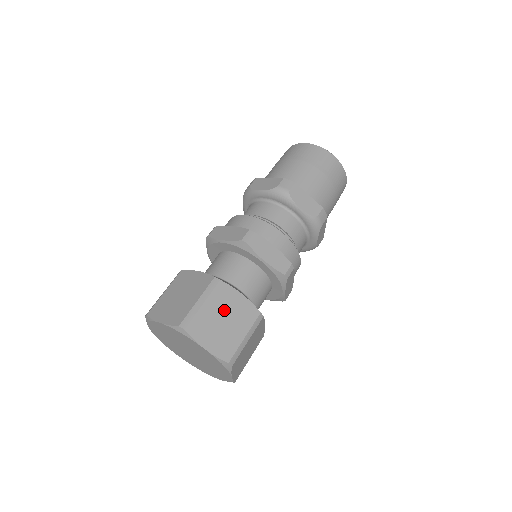
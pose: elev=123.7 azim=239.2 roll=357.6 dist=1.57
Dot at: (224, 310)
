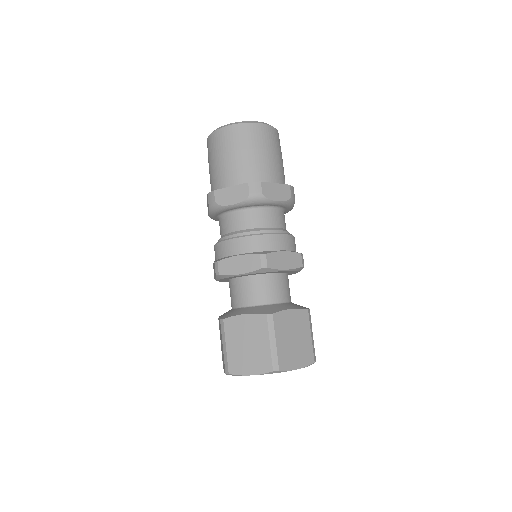
Dot at: (289, 332)
